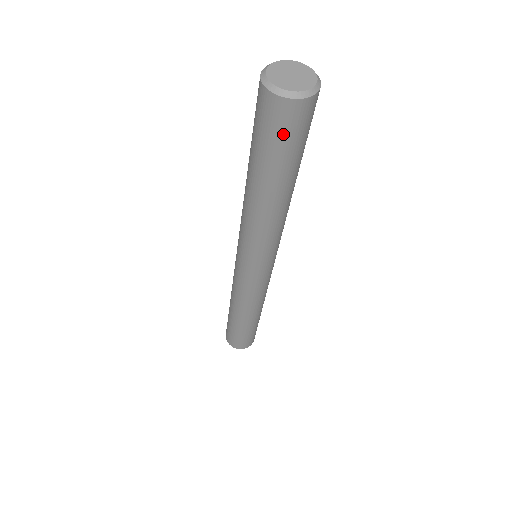
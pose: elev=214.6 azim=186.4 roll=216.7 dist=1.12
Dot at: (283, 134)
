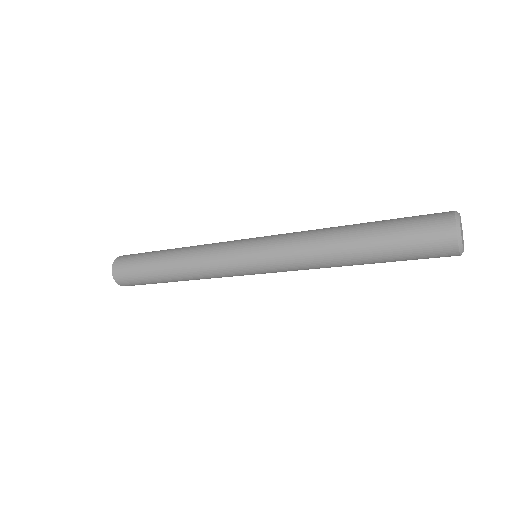
Dot at: occluded
